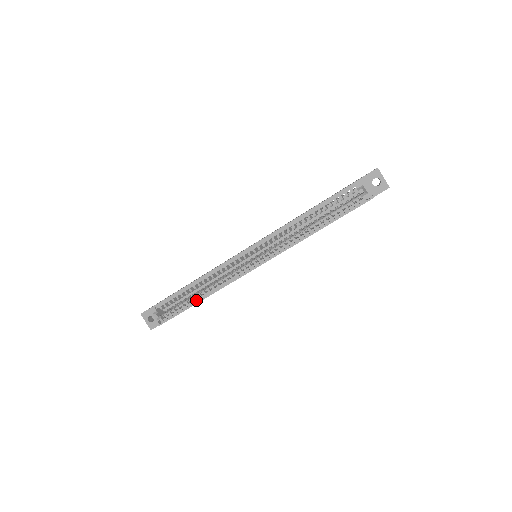
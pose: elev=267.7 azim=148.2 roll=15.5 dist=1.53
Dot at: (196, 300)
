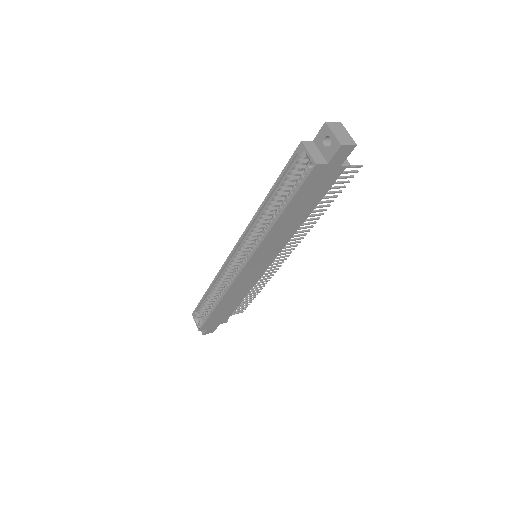
Dot at: occluded
